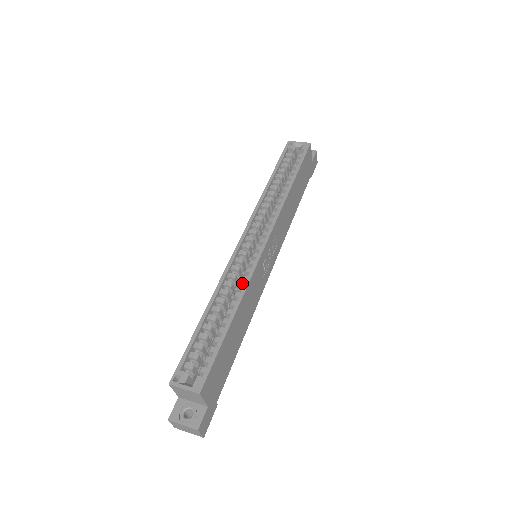
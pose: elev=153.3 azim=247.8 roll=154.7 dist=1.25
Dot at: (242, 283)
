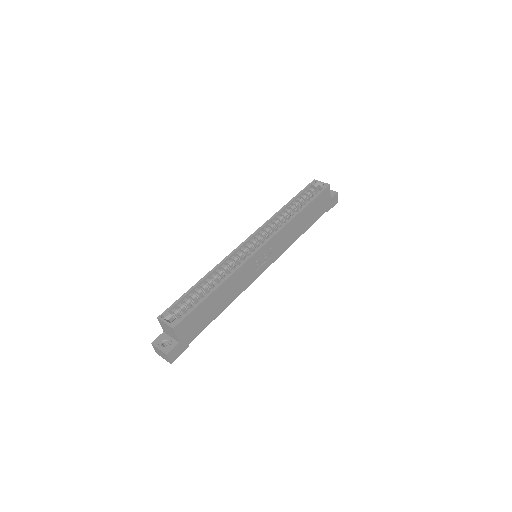
Dot at: occluded
